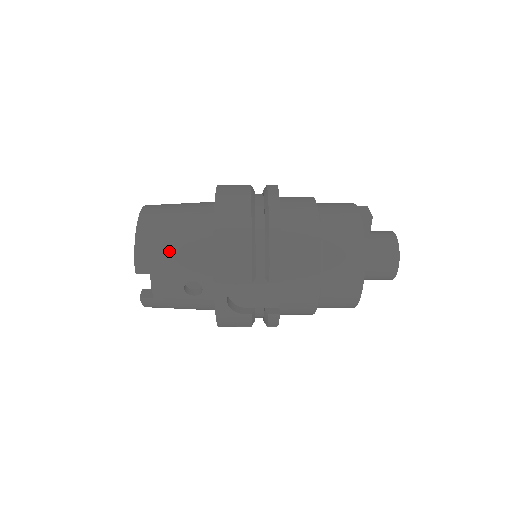
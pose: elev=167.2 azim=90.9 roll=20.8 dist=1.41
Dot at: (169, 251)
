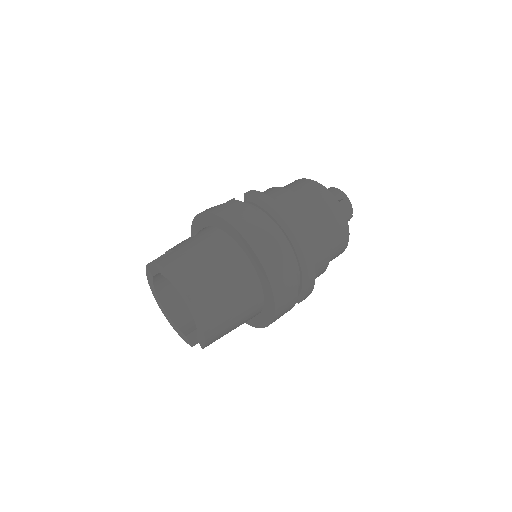
Dot at: (232, 326)
